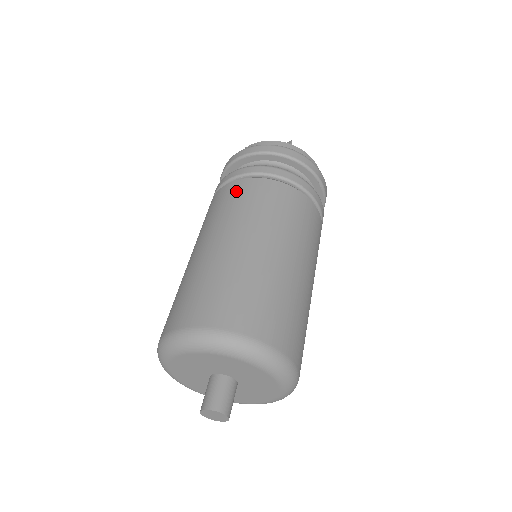
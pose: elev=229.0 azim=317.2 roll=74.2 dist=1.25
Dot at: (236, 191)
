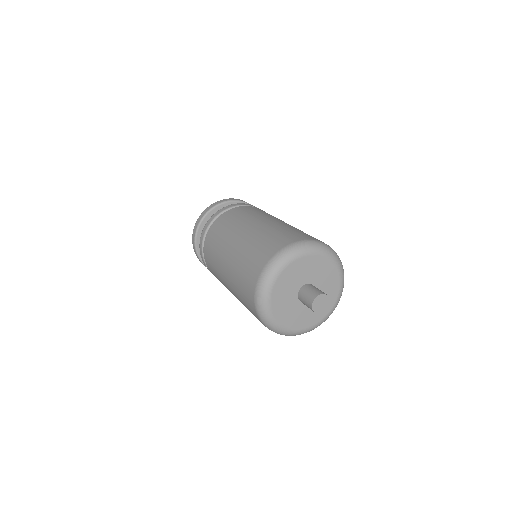
Dot at: (225, 218)
